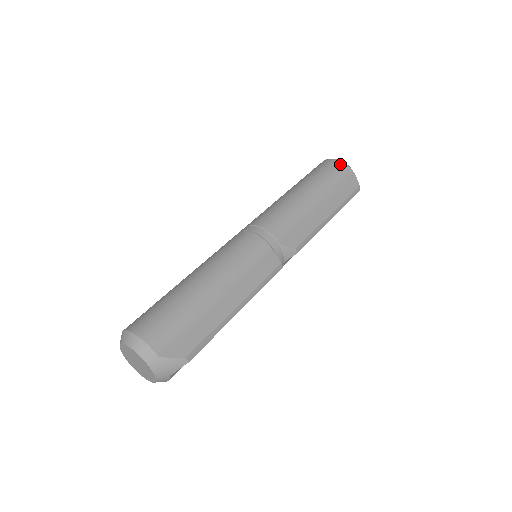
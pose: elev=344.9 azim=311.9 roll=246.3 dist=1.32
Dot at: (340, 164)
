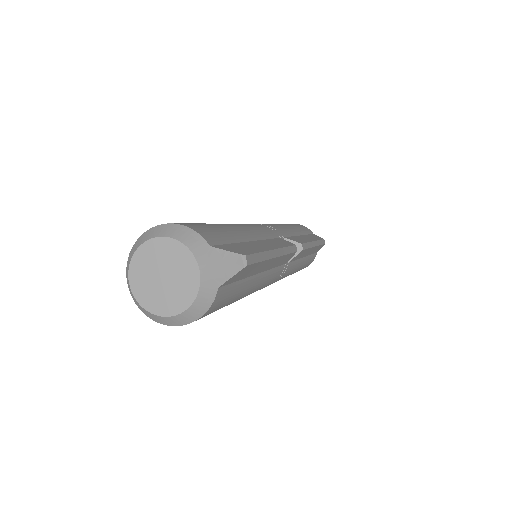
Dot at: occluded
